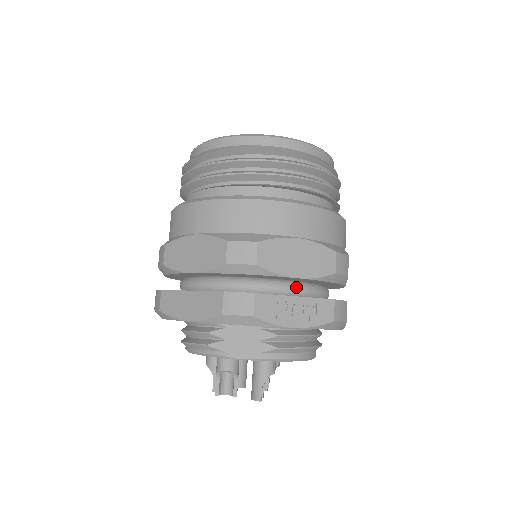
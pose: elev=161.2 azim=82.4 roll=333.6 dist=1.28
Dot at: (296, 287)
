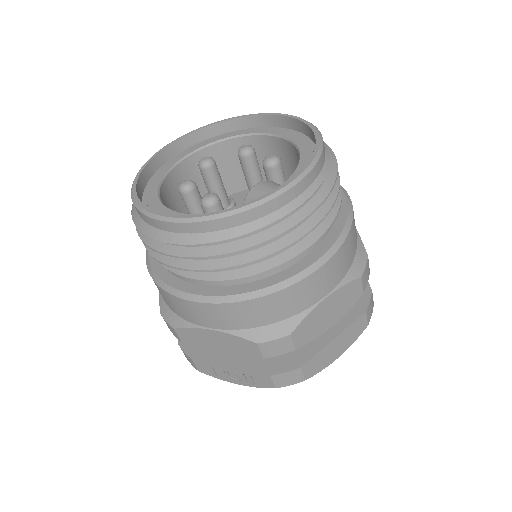
Dot at: occluded
